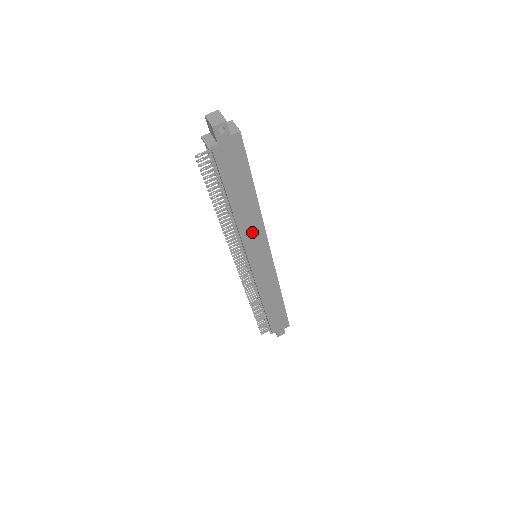
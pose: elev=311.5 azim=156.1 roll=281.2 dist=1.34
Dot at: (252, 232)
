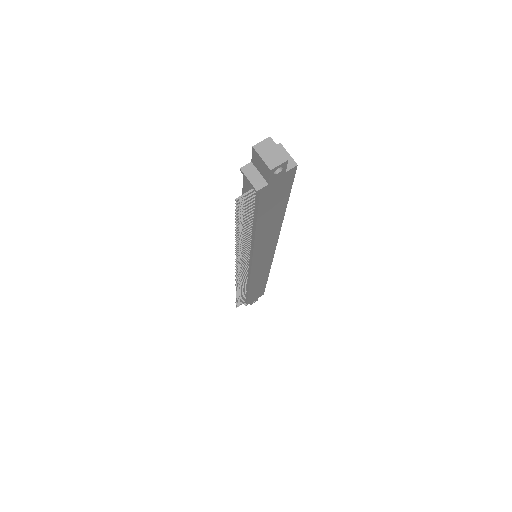
Dot at: (265, 244)
